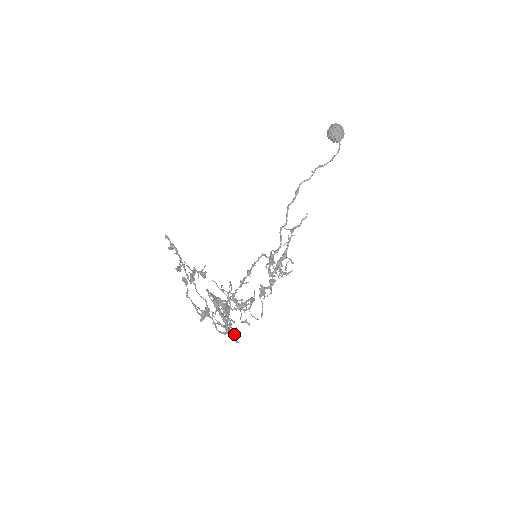
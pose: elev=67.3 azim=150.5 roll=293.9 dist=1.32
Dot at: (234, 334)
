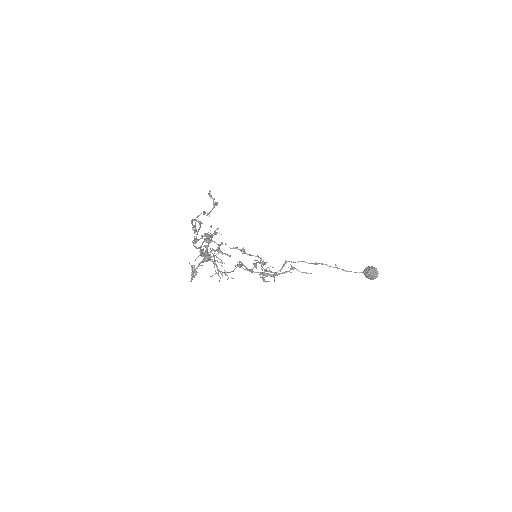
Dot at: (195, 275)
